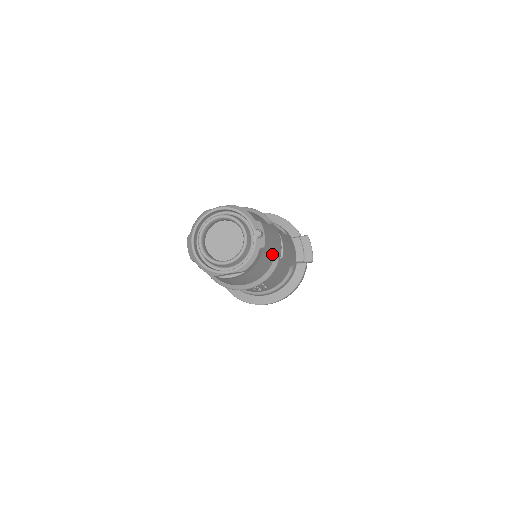
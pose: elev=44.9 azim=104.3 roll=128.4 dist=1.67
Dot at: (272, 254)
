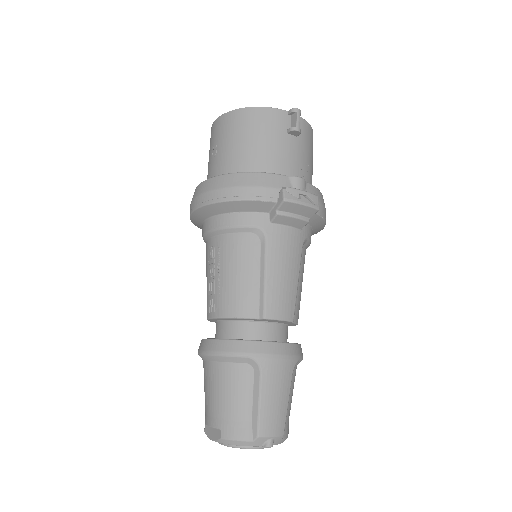
Dot at: (289, 387)
